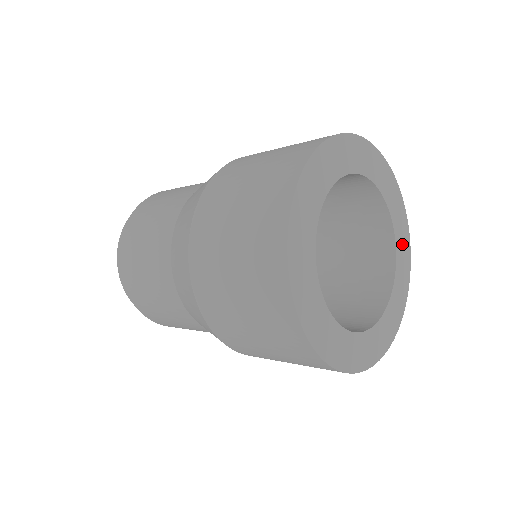
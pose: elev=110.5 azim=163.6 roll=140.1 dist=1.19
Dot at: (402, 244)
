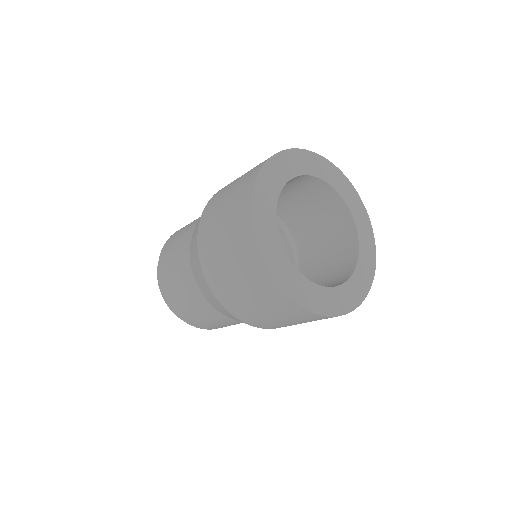
Dot at: (364, 232)
